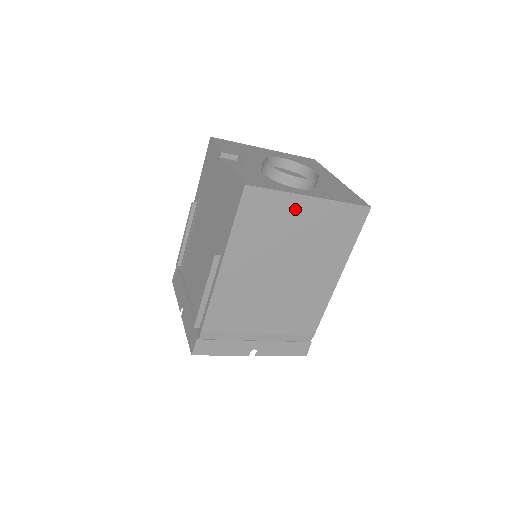
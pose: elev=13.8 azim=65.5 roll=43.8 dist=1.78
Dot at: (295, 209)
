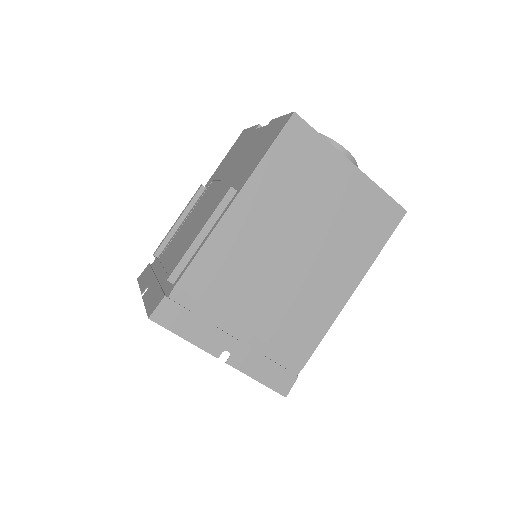
Dot at: (334, 170)
